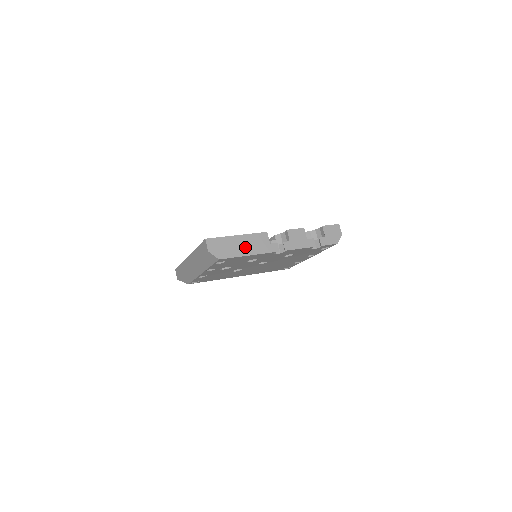
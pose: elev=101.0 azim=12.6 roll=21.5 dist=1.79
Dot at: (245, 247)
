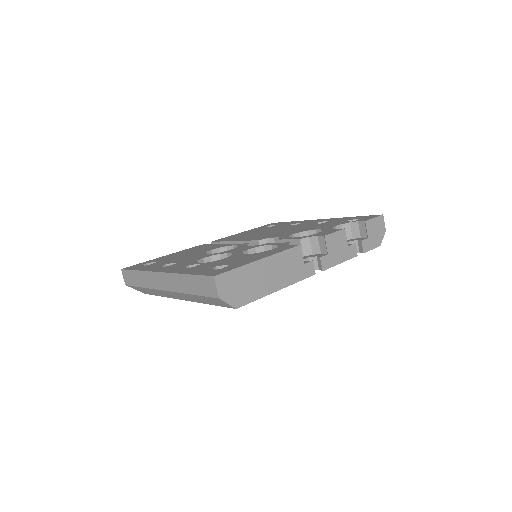
Dot at: (272, 278)
